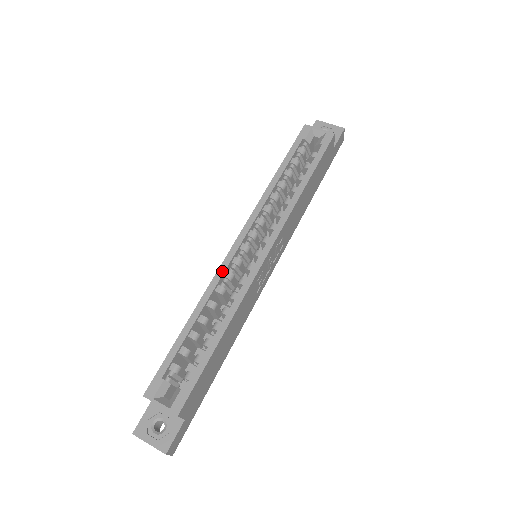
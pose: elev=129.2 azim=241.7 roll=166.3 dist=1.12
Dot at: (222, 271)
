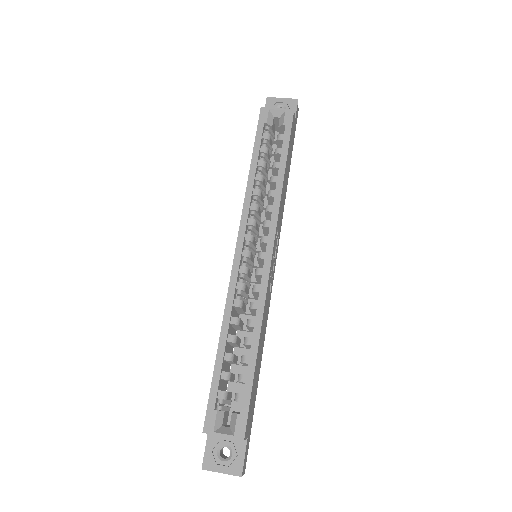
Dot at: (233, 285)
